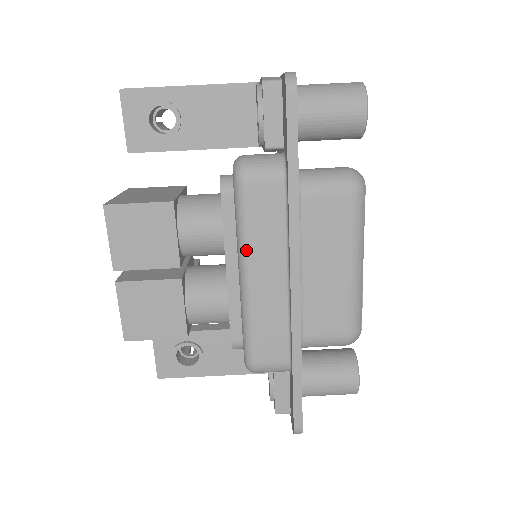
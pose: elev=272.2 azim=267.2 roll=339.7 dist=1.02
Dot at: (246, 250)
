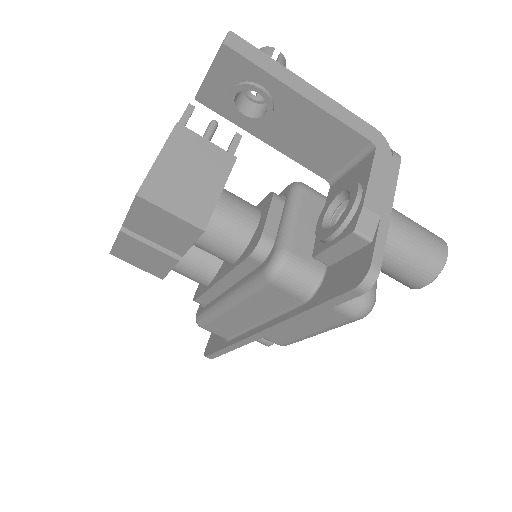
Dot at: (240, 301)
